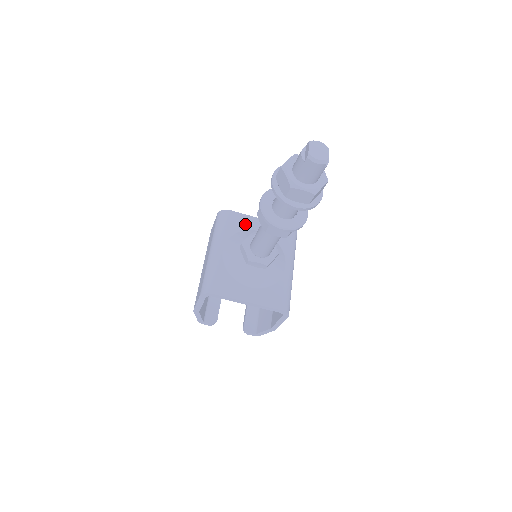
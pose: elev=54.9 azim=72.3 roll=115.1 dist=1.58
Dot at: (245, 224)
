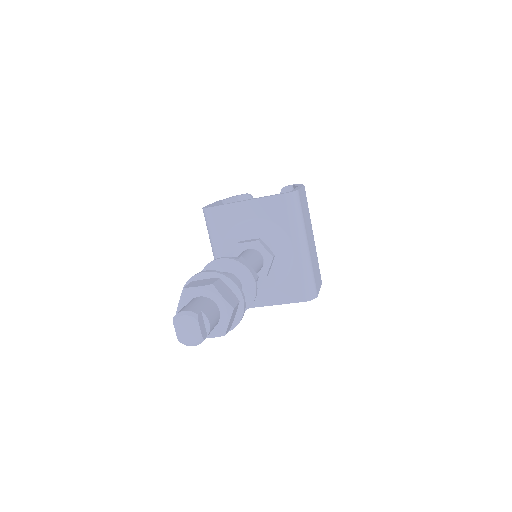
Dot at: (232, 217)
